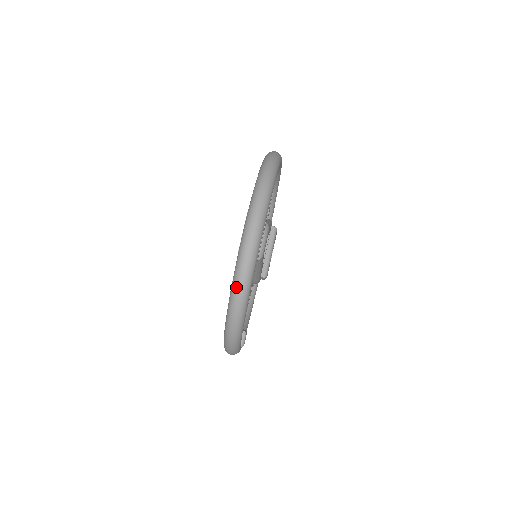
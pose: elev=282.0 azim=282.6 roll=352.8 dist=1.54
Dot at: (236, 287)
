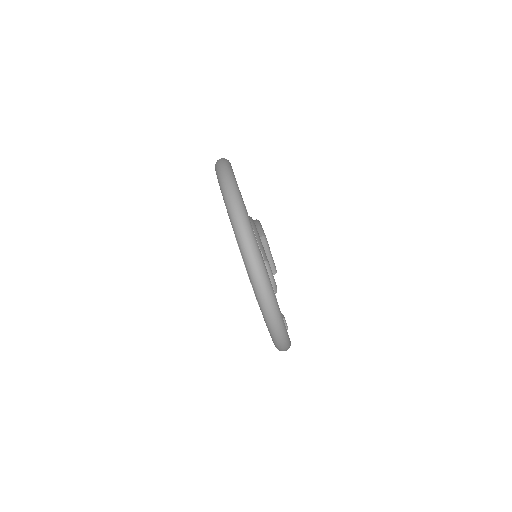
Dot at: (273, 329)
